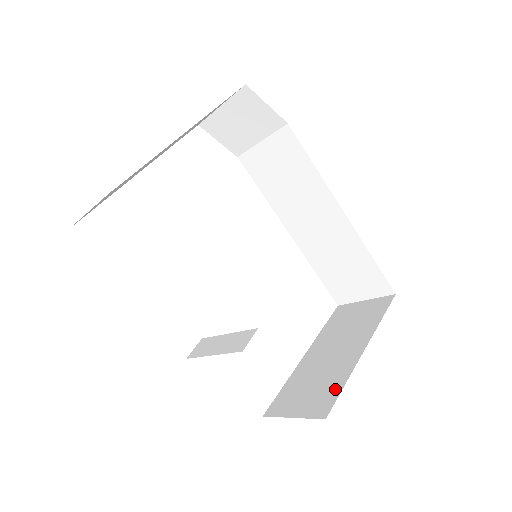
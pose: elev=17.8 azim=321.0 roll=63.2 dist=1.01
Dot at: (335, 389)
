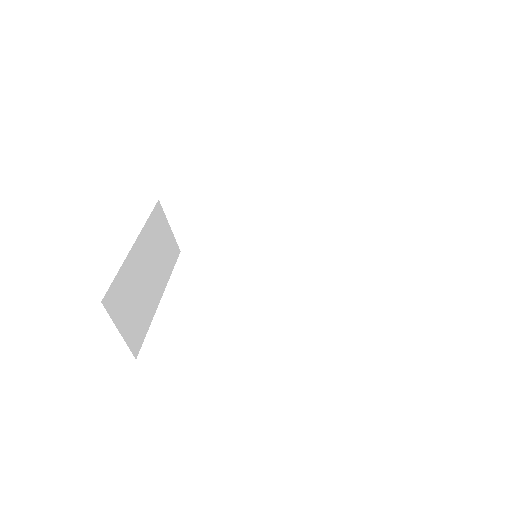
Dot at: occluded
